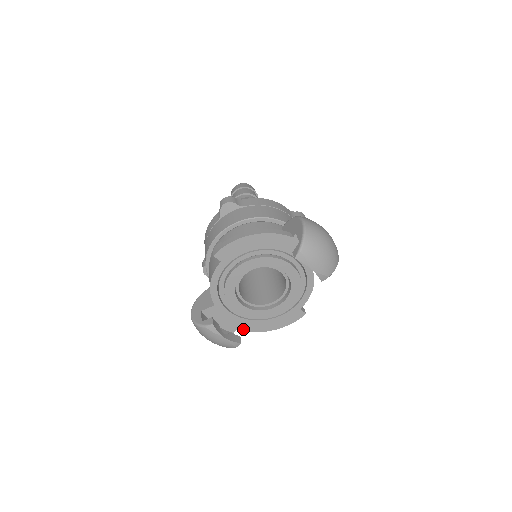
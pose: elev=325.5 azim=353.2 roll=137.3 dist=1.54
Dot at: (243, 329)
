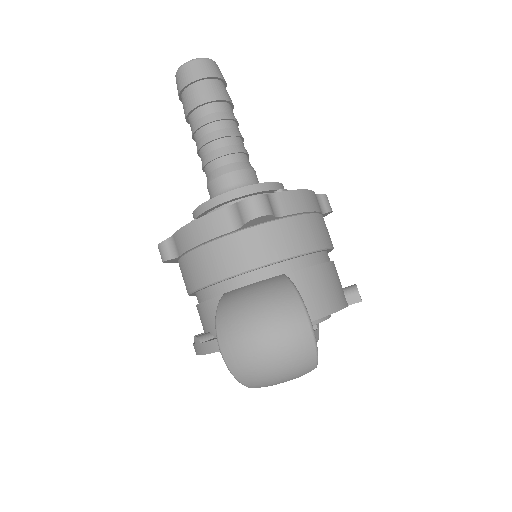
Dot at: occluded
